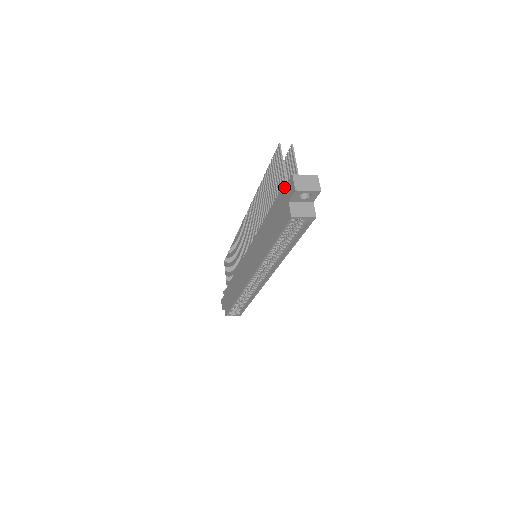
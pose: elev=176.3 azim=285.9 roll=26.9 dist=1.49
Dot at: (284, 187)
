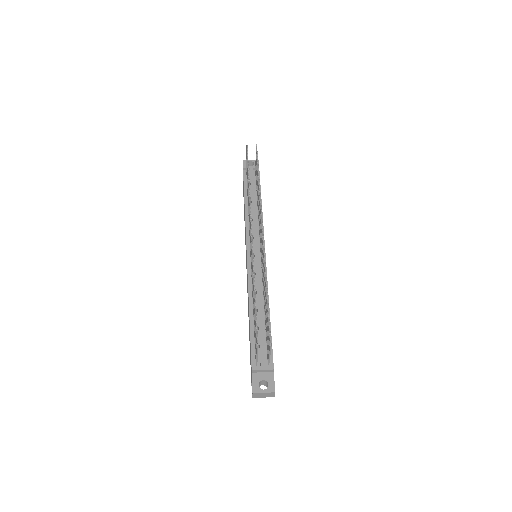
Dot at: (251, 372)
